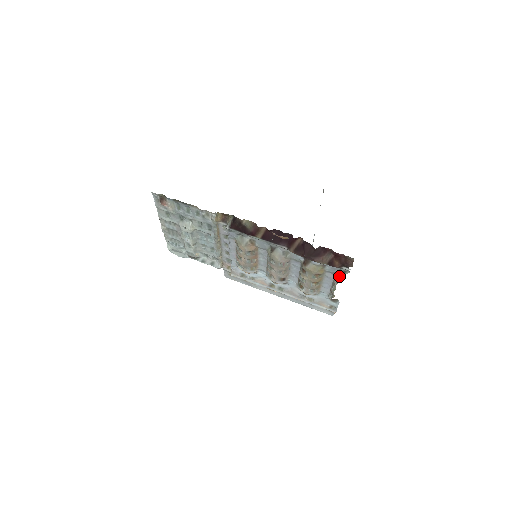
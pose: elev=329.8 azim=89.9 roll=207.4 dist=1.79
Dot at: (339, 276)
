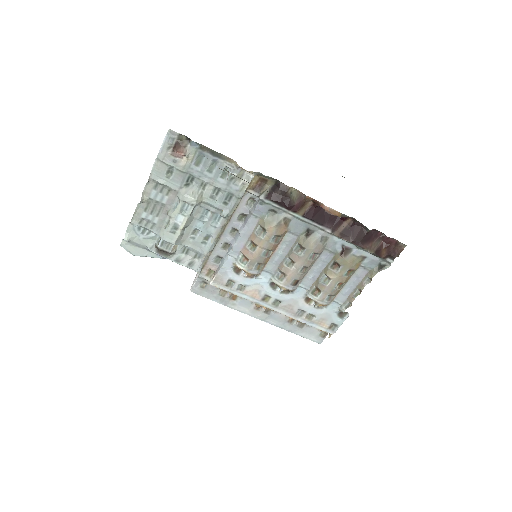
Dot at: (377, 271)
